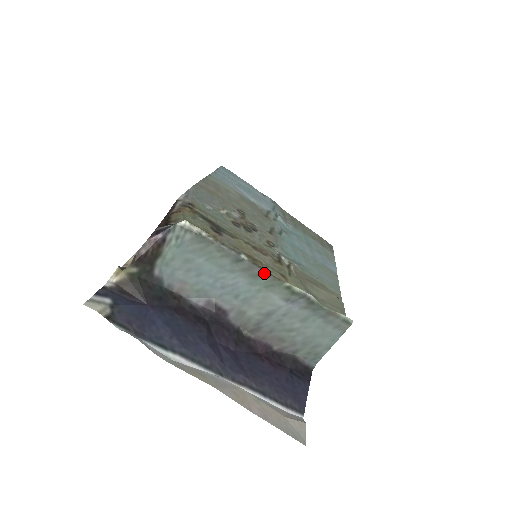
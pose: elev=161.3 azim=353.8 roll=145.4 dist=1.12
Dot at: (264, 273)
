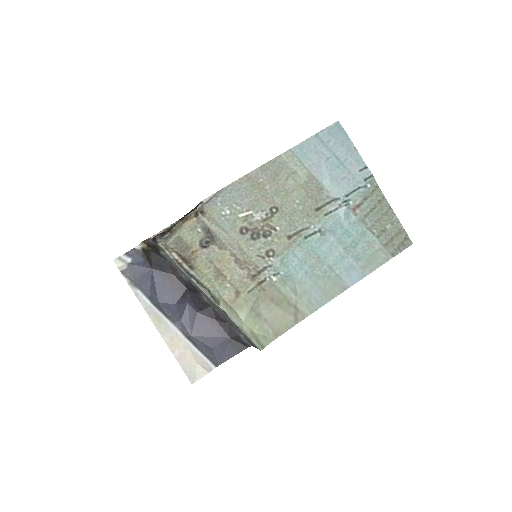
Dot at: (206, 294)
